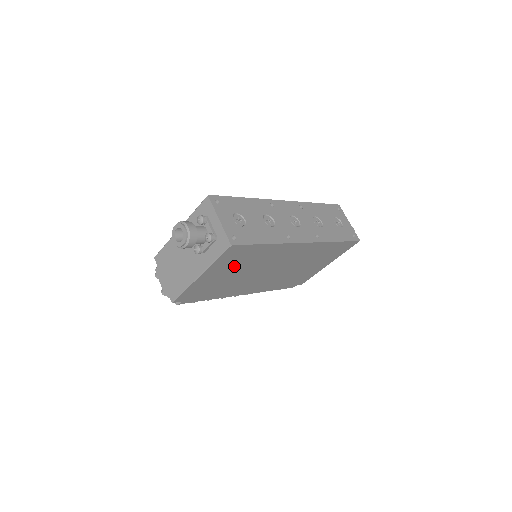
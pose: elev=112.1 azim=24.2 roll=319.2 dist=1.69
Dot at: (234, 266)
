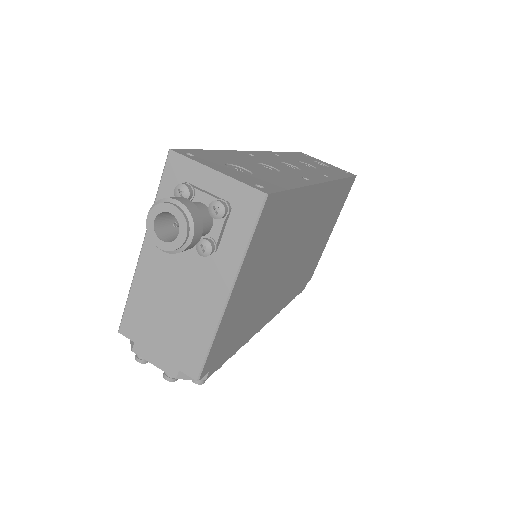
Dot at: (265, 256)
